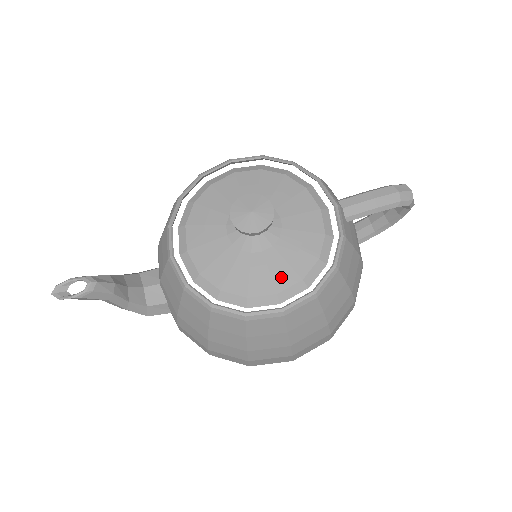
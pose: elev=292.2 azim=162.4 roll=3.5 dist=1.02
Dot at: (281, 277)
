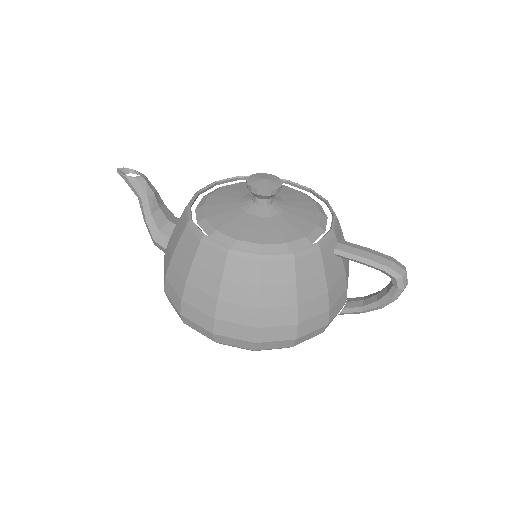
Dot at: (249, 234)
